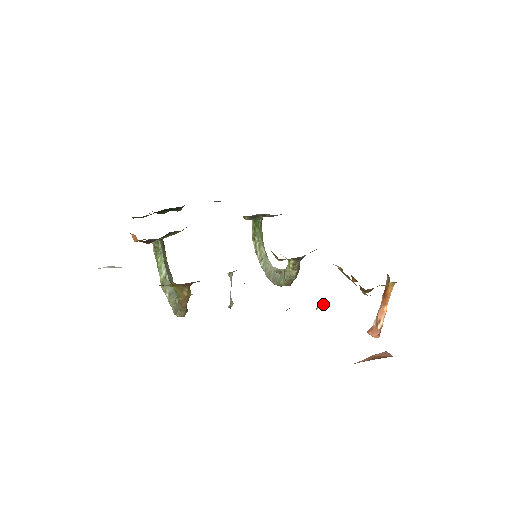
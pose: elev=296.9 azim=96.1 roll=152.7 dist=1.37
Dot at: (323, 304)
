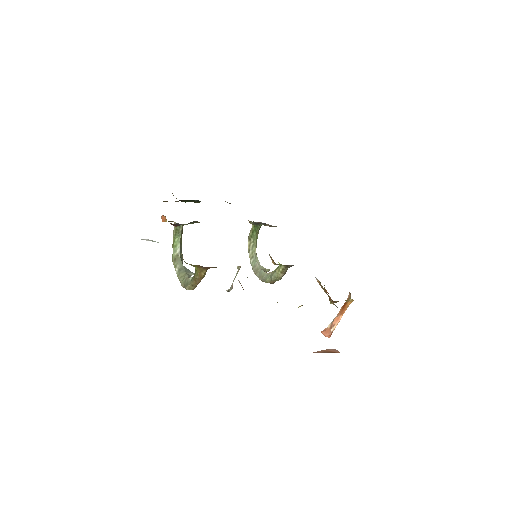
Dot at: occluded
